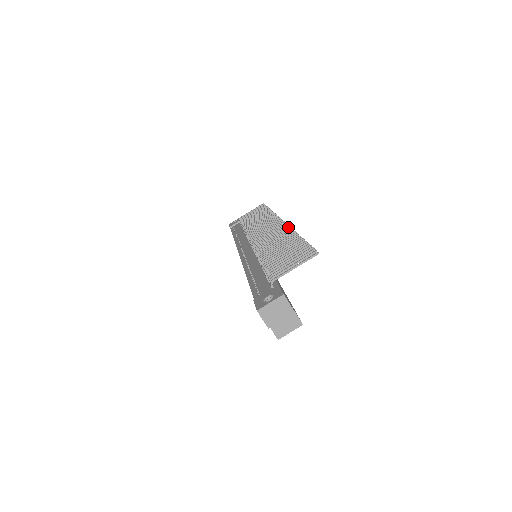
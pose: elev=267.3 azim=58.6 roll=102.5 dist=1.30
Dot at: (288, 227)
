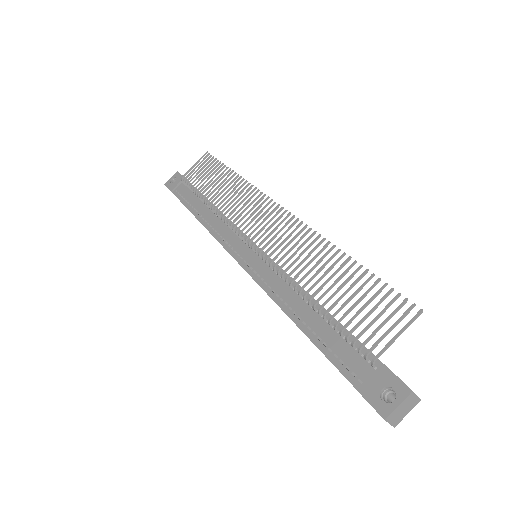
Dot at: (309, 229)
